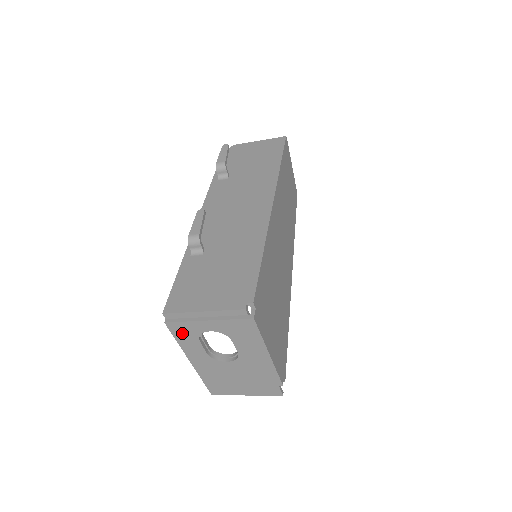
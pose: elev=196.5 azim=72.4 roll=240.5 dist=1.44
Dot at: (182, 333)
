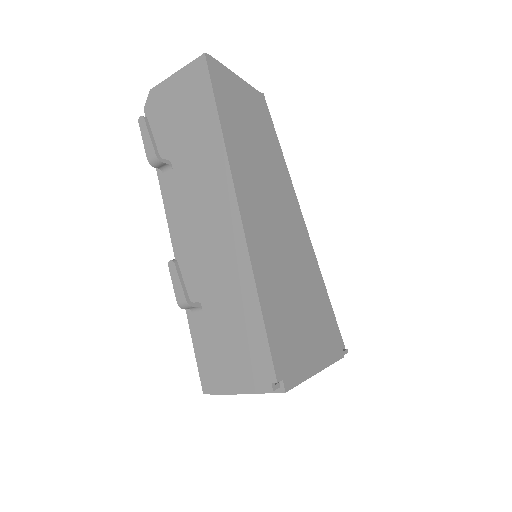
Dot at: occluded
